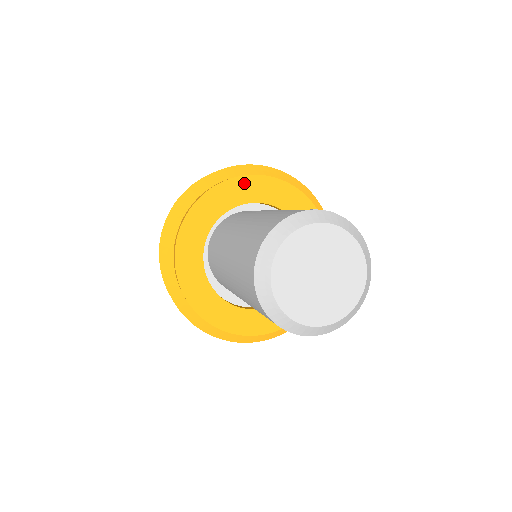
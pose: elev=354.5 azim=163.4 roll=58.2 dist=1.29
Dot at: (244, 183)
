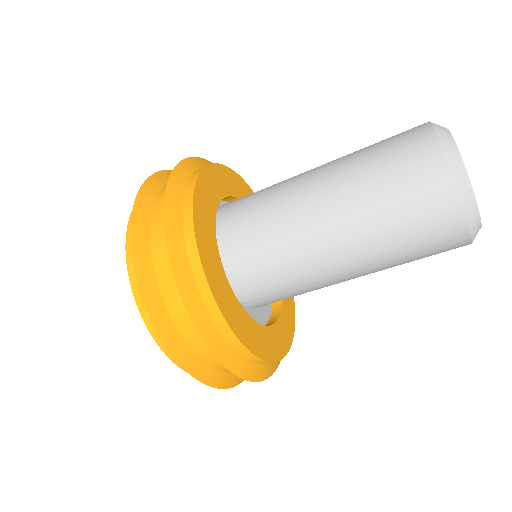
Dot at: (251, 193)
